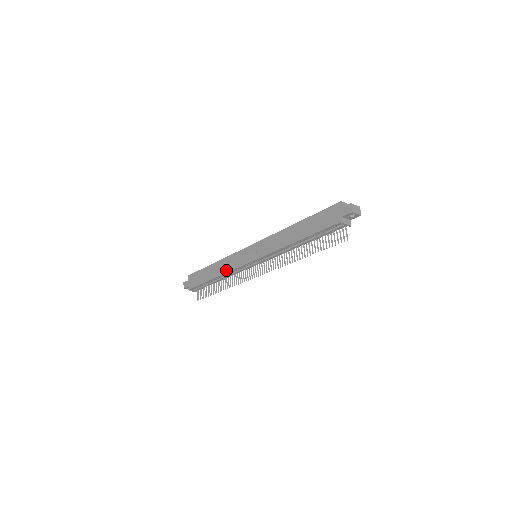
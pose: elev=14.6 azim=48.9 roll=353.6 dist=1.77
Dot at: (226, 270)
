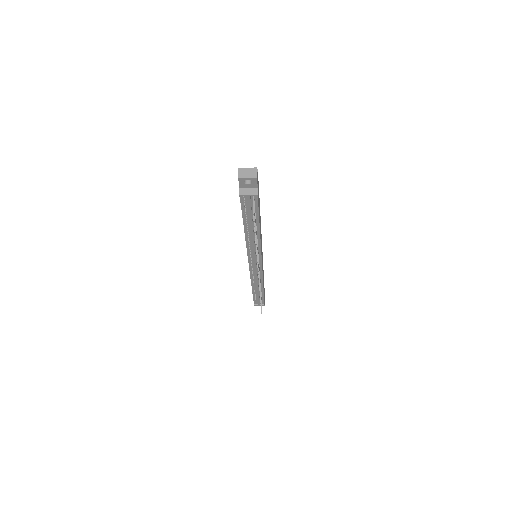
Dot at: occluded
